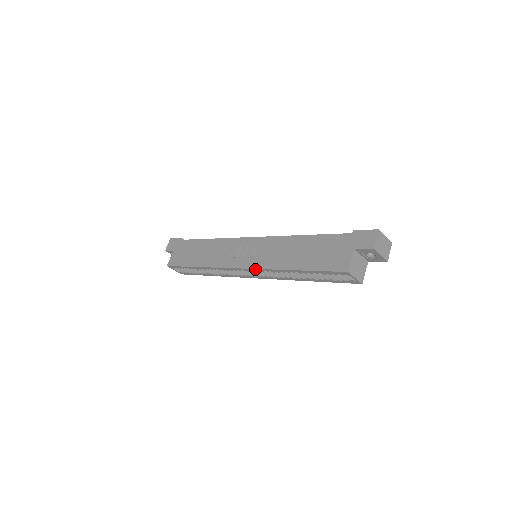
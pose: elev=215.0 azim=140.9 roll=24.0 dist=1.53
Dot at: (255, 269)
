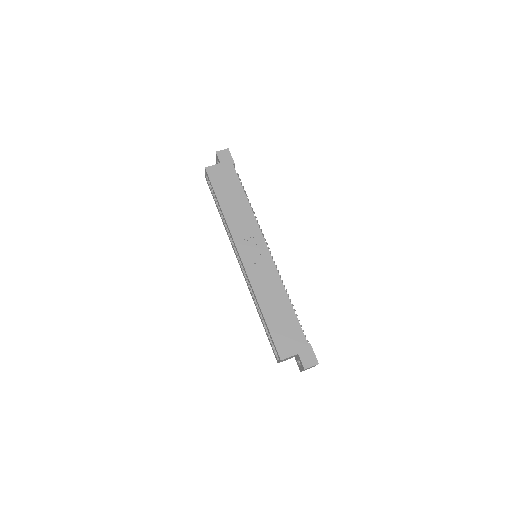
Dot at: (247, 274)
